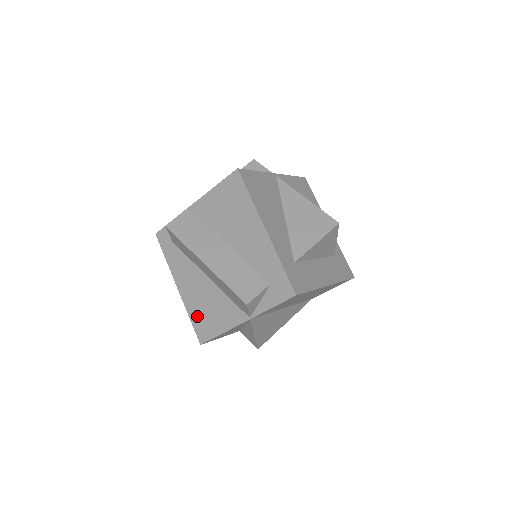
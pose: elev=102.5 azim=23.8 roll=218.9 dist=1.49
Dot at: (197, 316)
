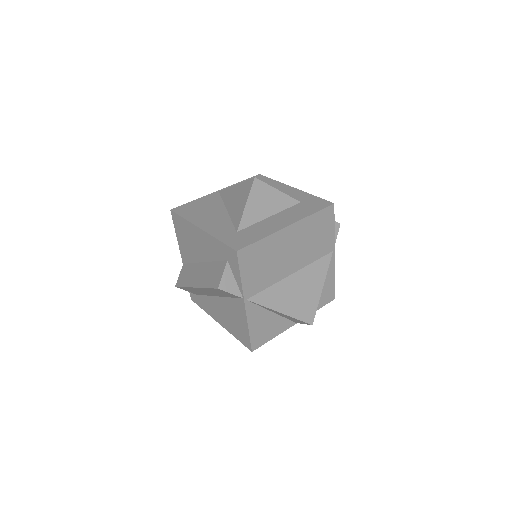
Dot at: (235, 332)
